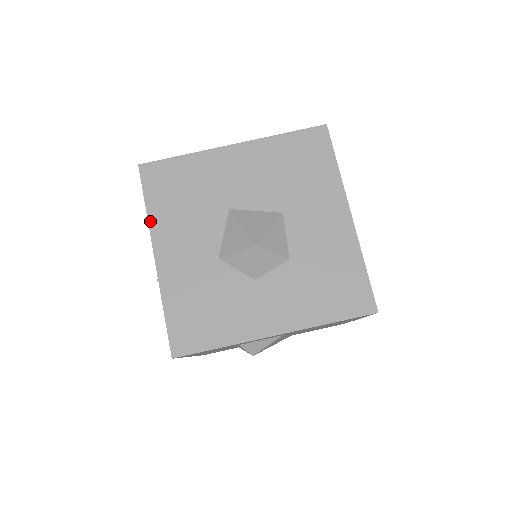
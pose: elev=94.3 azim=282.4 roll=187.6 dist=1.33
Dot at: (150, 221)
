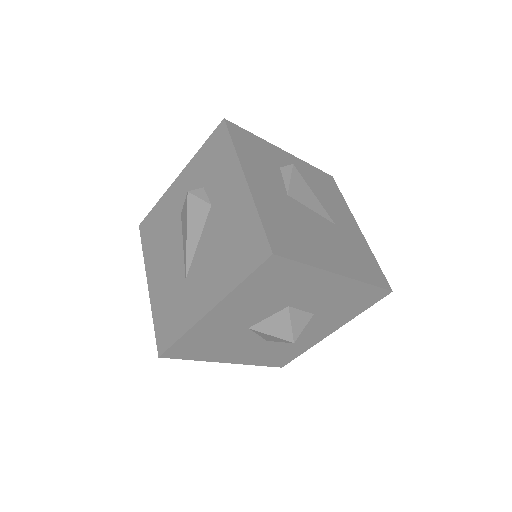
Dot at: occluded
